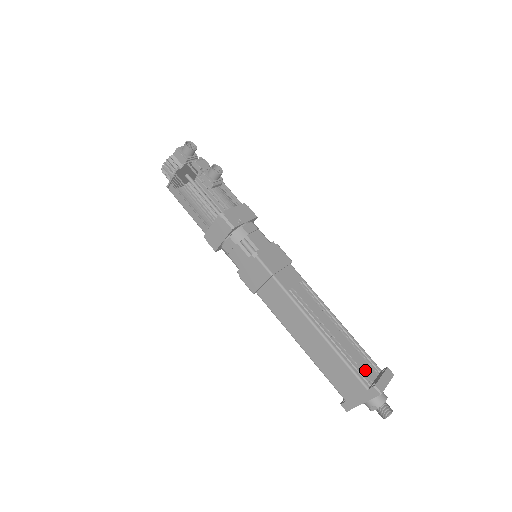
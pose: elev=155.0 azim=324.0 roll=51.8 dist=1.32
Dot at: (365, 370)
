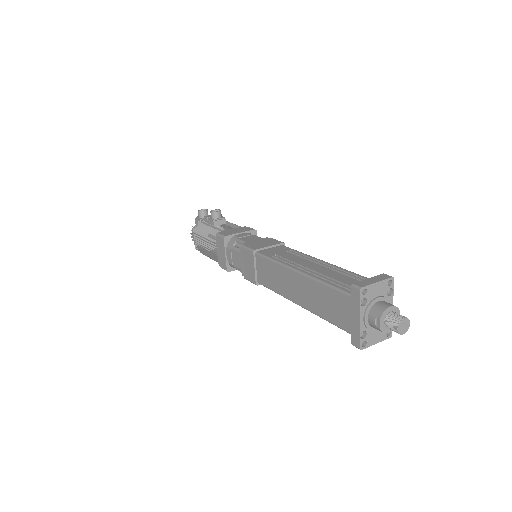
Dot at: occluded
